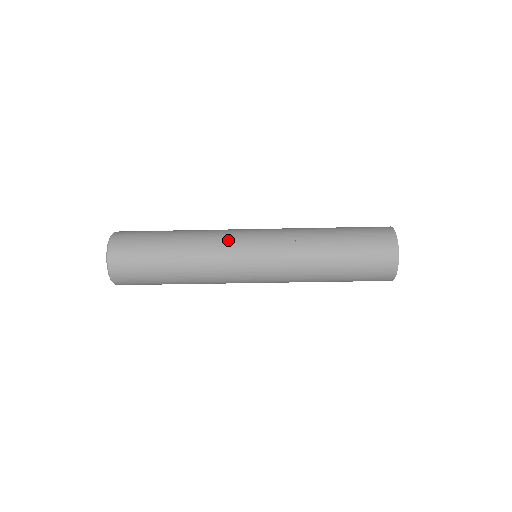
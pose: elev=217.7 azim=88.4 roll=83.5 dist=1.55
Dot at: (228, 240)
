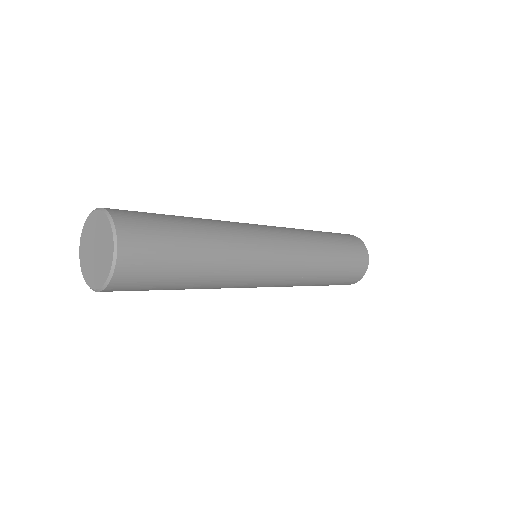
Dot at: (247, 282)
